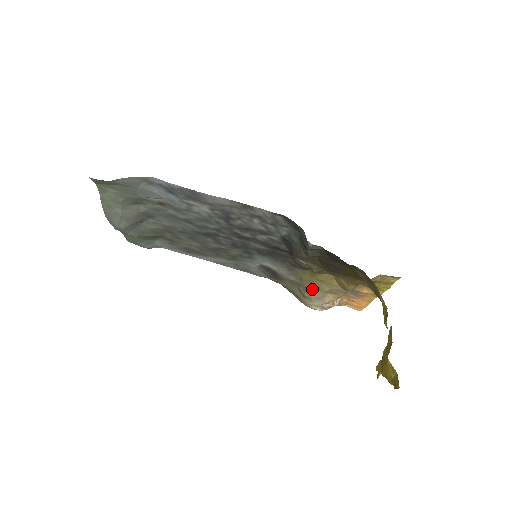
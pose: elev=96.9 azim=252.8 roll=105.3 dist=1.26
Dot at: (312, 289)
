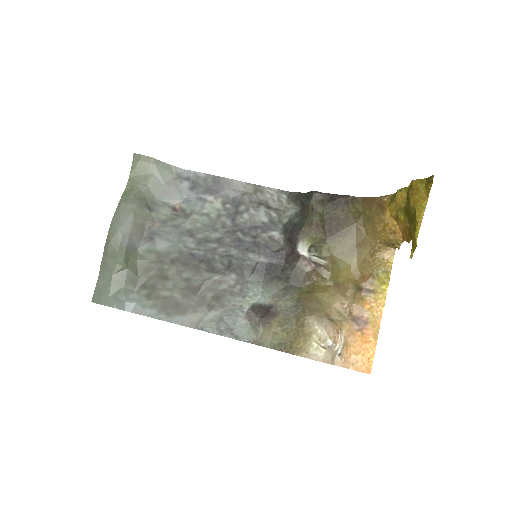
Dot at: (312, 308)
